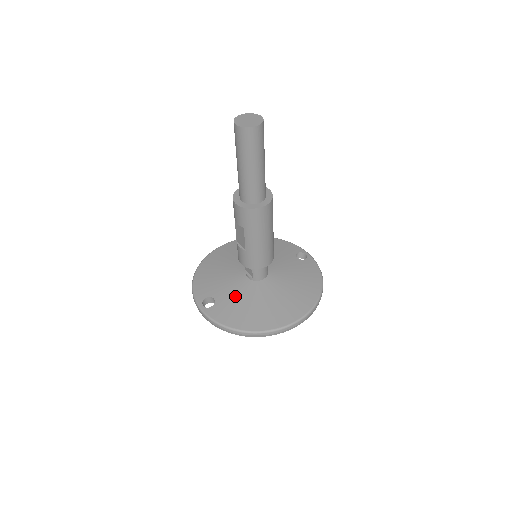
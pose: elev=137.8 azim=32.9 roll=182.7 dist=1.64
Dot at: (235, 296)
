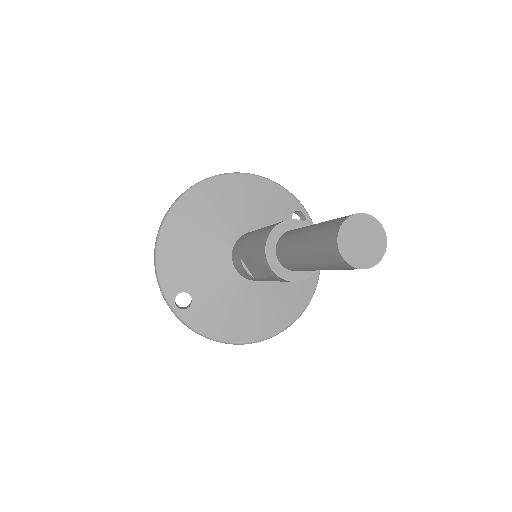
Dot at: (219, 294)
